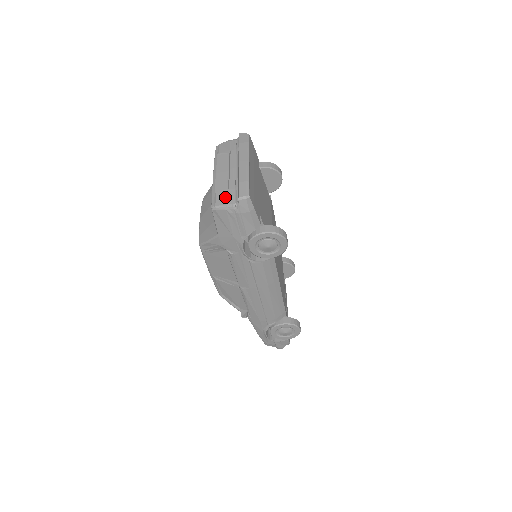
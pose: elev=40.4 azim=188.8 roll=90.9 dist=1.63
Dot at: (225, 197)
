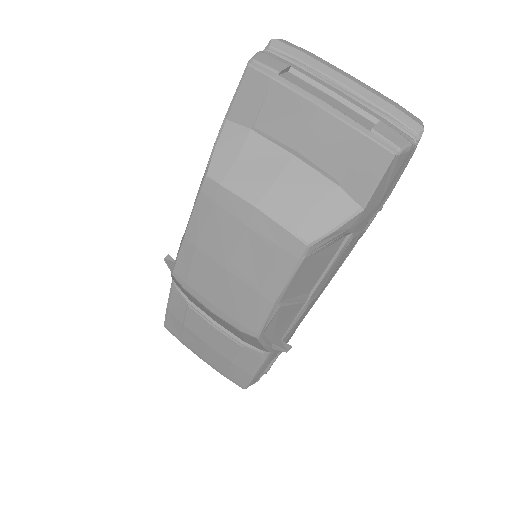
Dot at: (395, 132)
